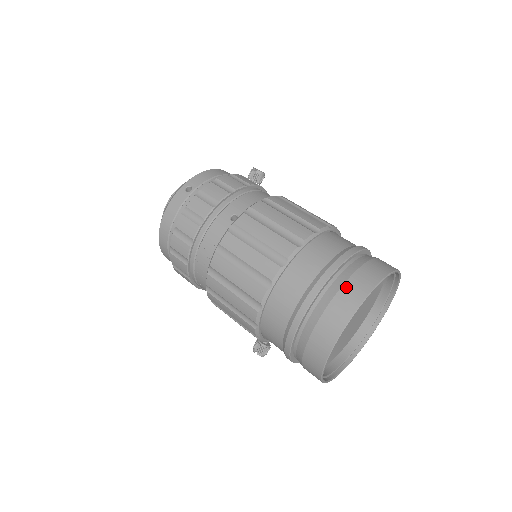
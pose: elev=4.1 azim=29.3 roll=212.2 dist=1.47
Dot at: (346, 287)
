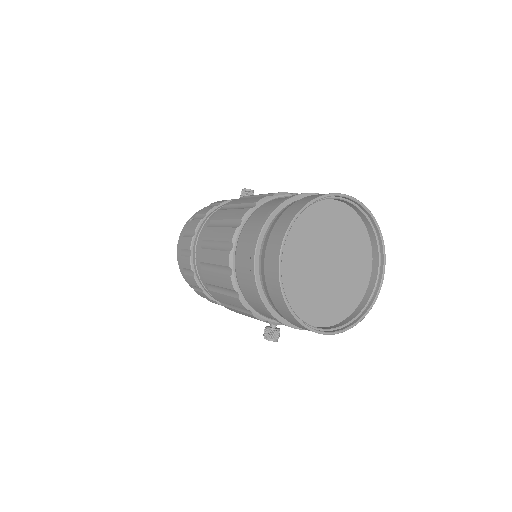
Dot at: (283, 215)
